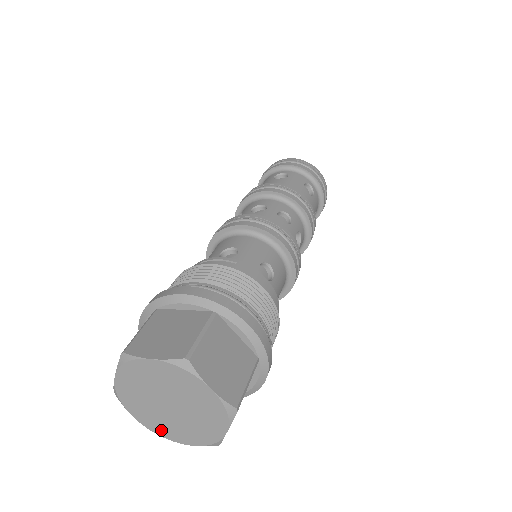
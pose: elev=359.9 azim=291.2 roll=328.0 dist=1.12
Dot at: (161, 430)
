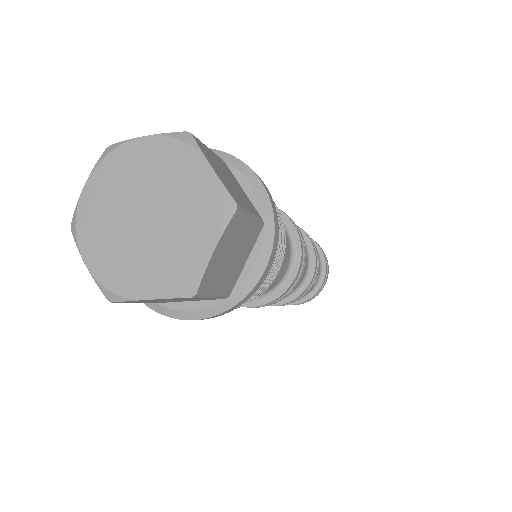
Dot at: (116, 277)
